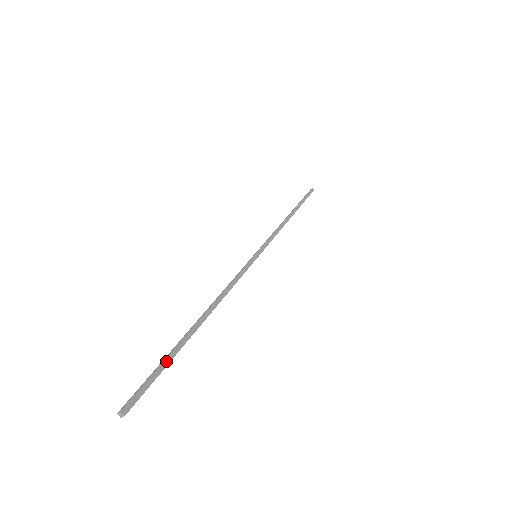
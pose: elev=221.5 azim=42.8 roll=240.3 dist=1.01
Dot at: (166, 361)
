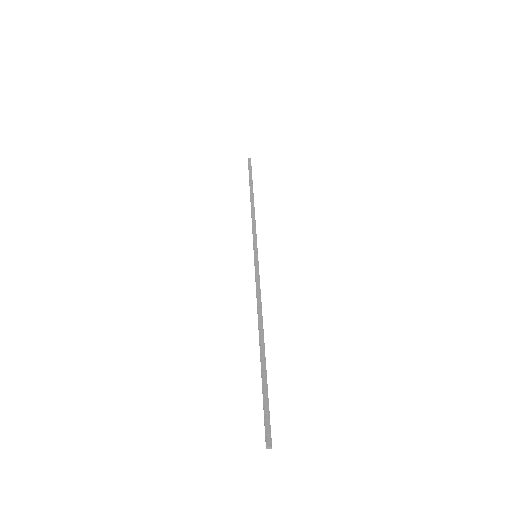
Dot at: (267, 390)
